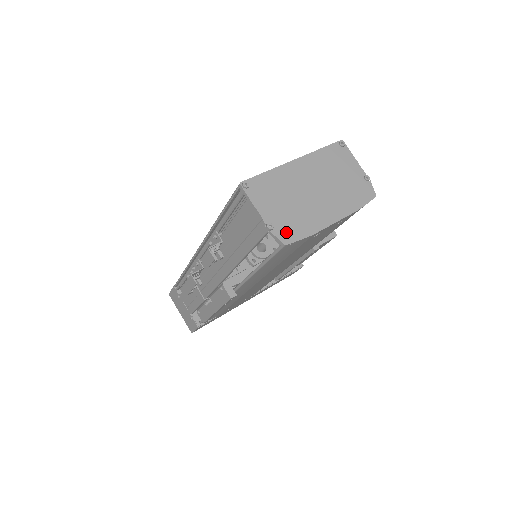
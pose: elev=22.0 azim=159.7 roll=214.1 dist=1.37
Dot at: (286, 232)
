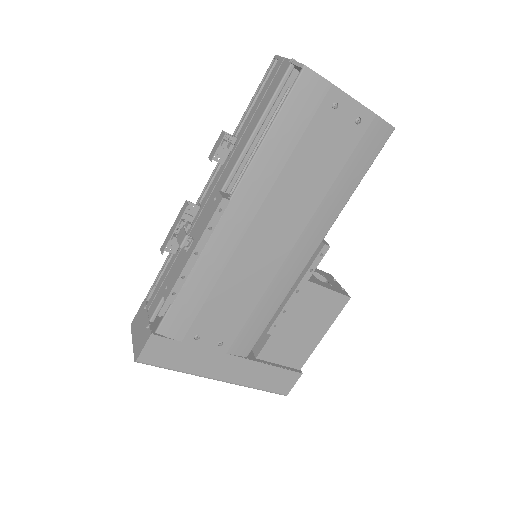
Dot at: occluded
